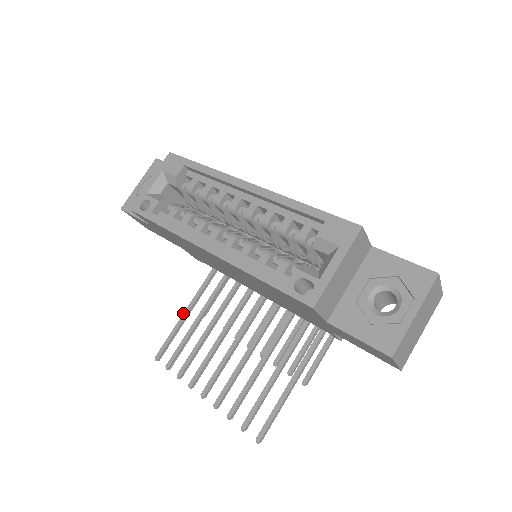
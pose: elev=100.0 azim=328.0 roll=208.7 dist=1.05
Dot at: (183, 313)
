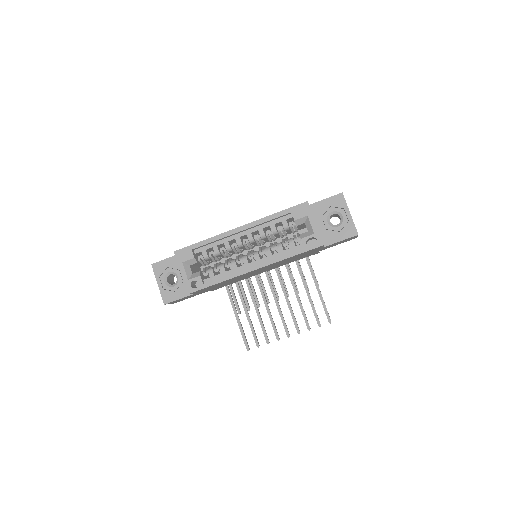
Dot at: (236, 319)
